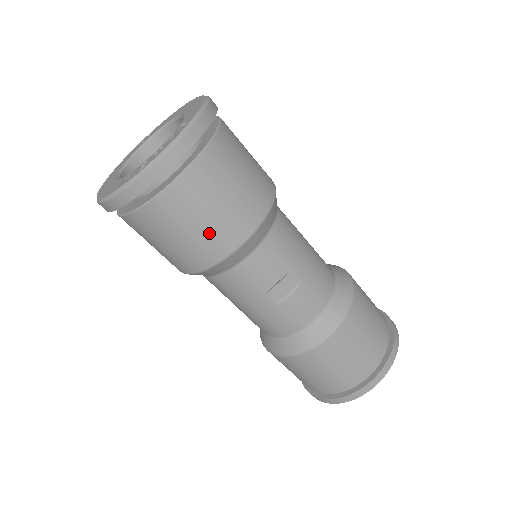
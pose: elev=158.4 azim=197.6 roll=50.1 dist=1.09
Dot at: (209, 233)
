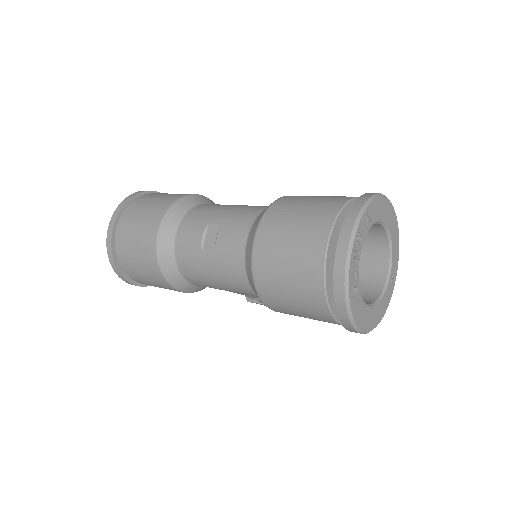
Dot at: (141, 240)
